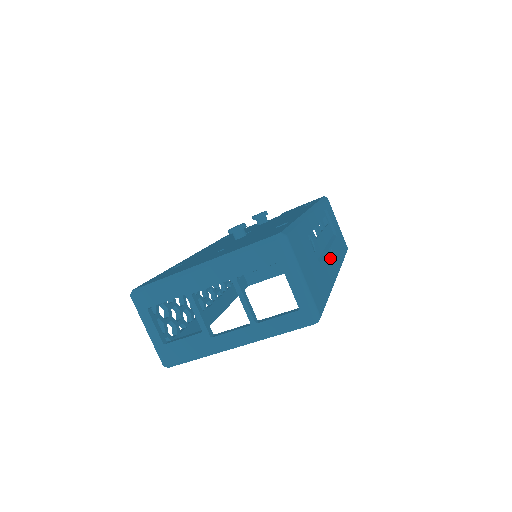
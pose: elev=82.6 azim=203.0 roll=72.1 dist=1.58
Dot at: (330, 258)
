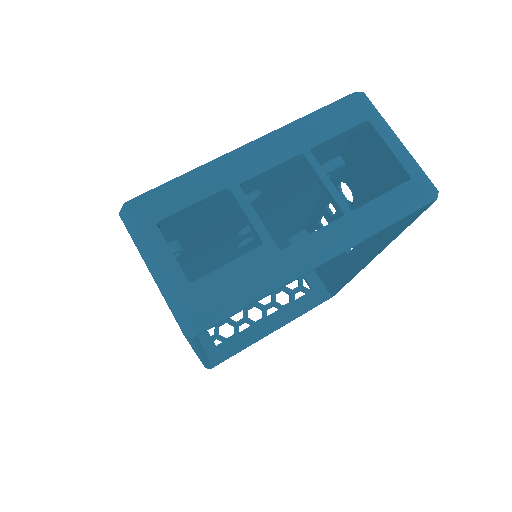
Dot at: (347, 253)
